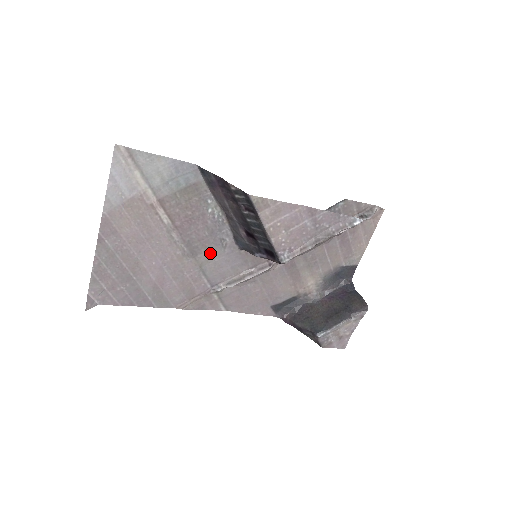
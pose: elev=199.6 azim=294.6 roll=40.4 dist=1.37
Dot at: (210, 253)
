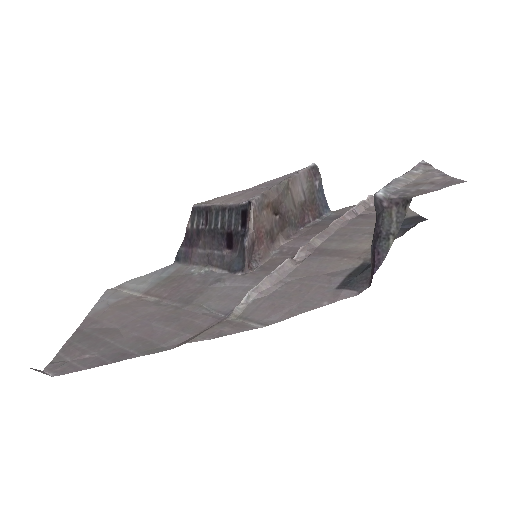
Dot at: (209, 294)
